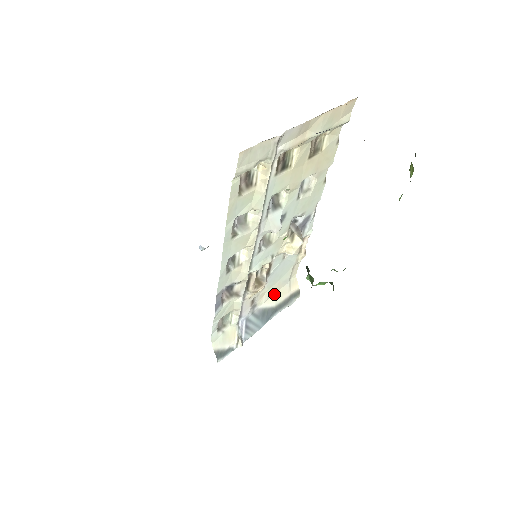
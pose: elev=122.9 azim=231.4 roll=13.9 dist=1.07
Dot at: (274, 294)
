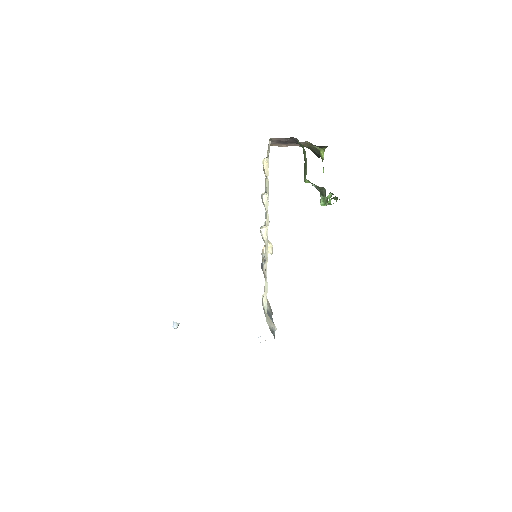
Dot at: occluded
